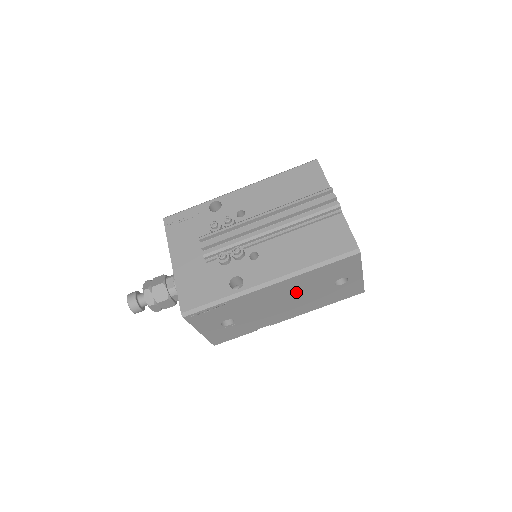
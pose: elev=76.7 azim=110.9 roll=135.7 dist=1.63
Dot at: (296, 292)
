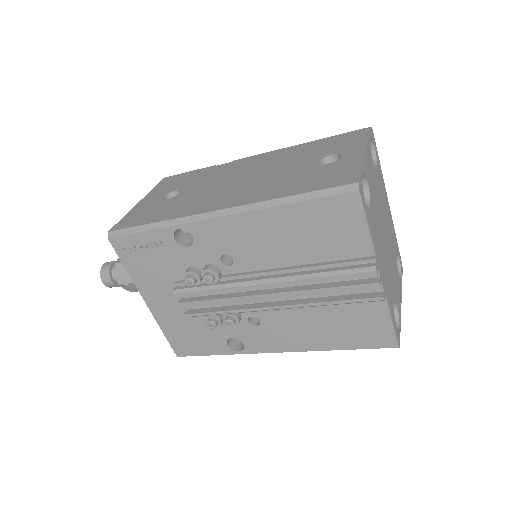
Dot at: occluded
